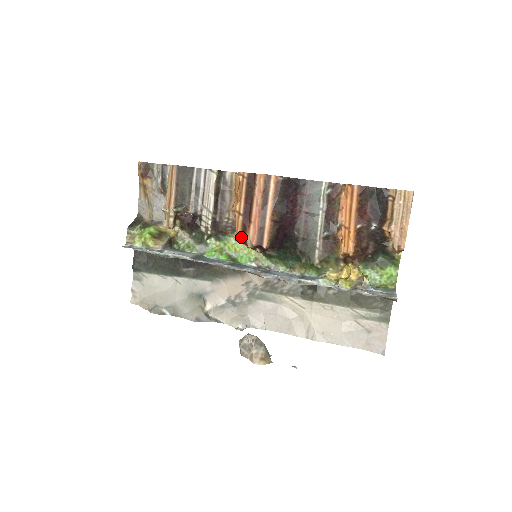
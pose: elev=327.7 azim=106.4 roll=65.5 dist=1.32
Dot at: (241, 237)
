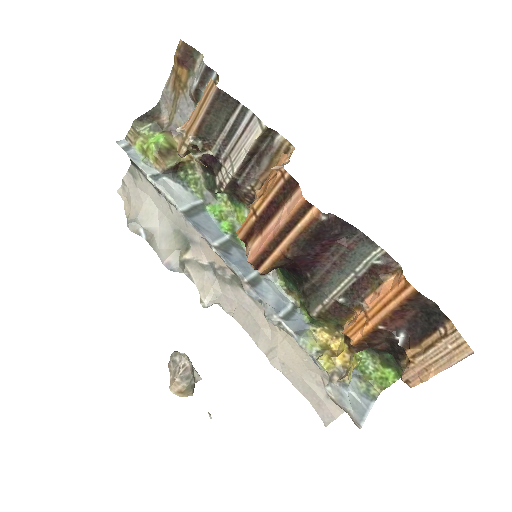
Dot at: (243, 238)
